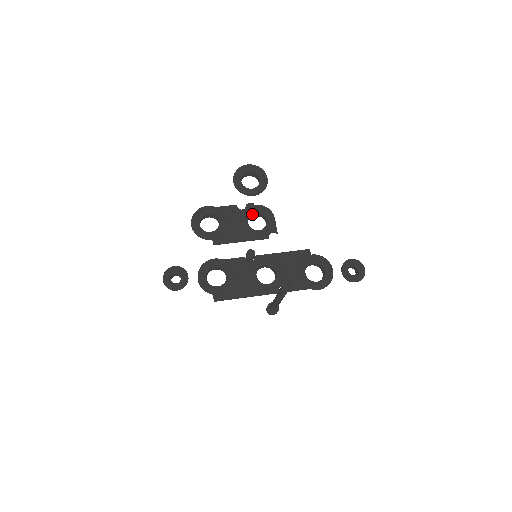
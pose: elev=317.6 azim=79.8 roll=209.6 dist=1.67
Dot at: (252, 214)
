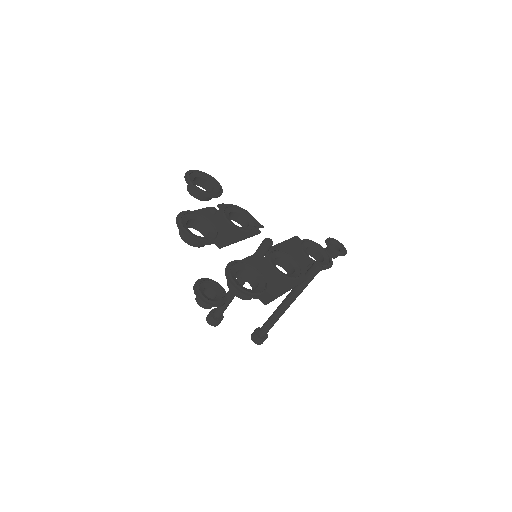
Dot at: (228, 215)
